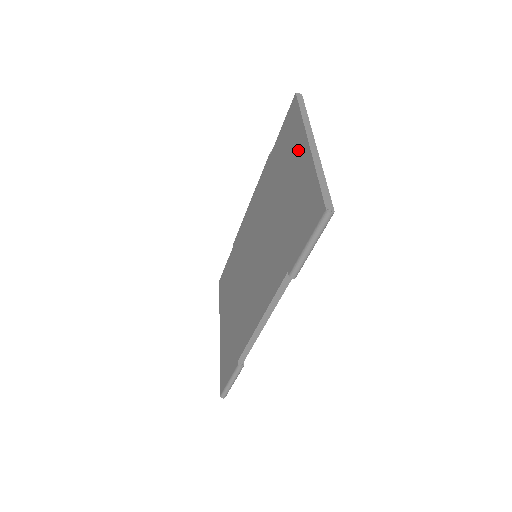
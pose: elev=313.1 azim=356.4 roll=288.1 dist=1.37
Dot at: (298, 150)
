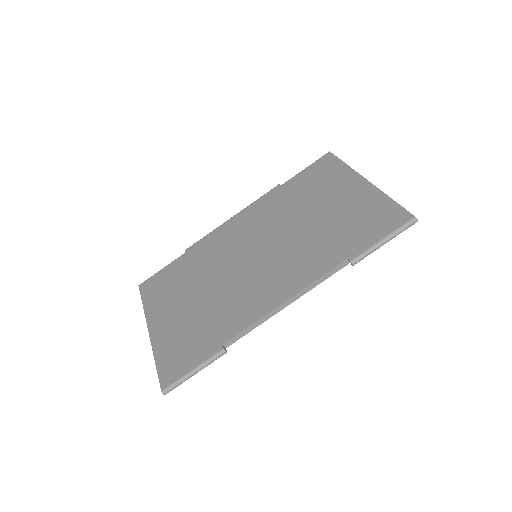
Dot at: (347, 183)
